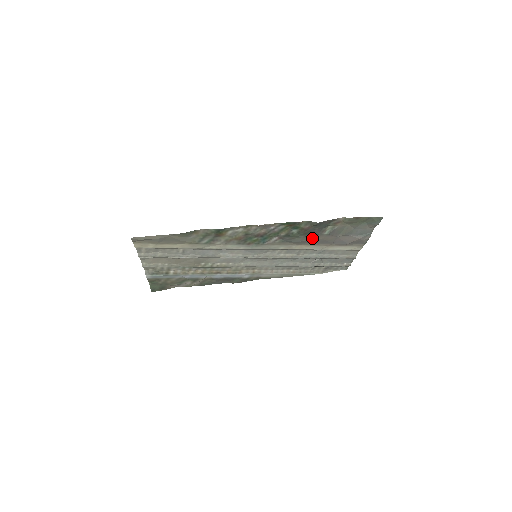
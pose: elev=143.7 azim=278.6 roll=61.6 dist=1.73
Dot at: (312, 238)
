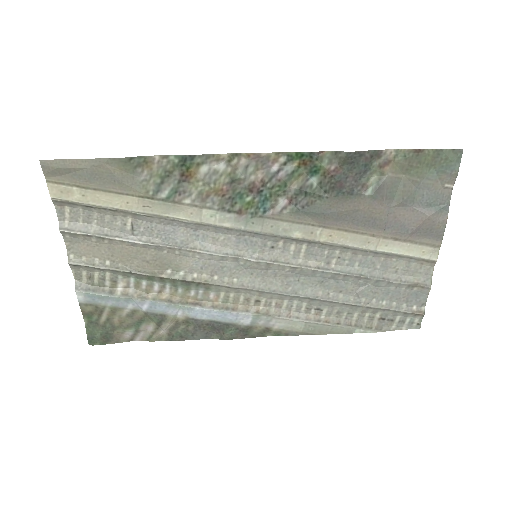
Dot at: (346, 205)
